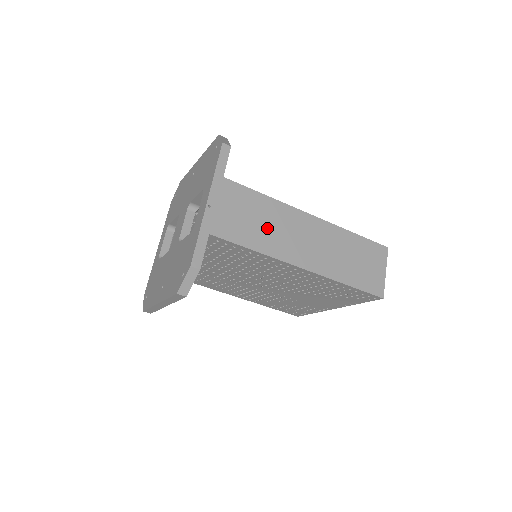
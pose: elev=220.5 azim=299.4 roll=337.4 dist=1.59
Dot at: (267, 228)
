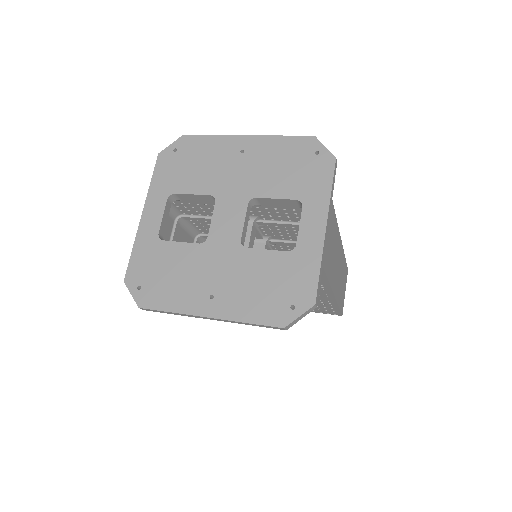
Dot at: (333, 256)
